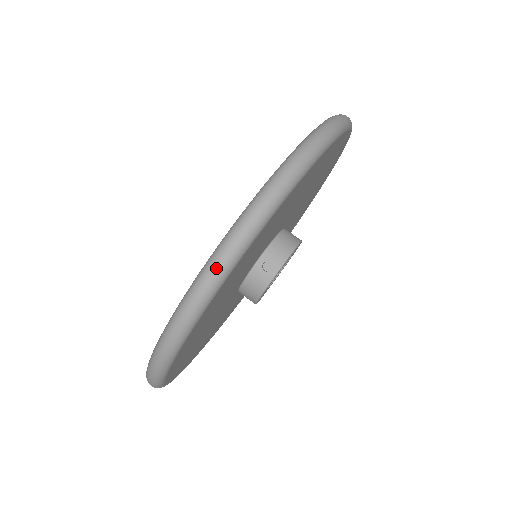
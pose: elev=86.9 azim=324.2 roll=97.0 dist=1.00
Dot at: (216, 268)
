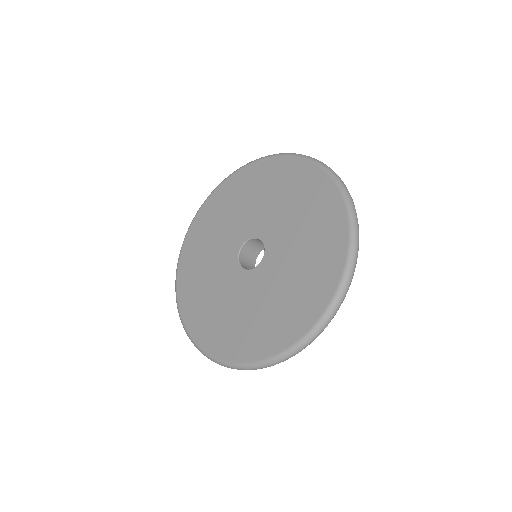
Dot at: occluded
